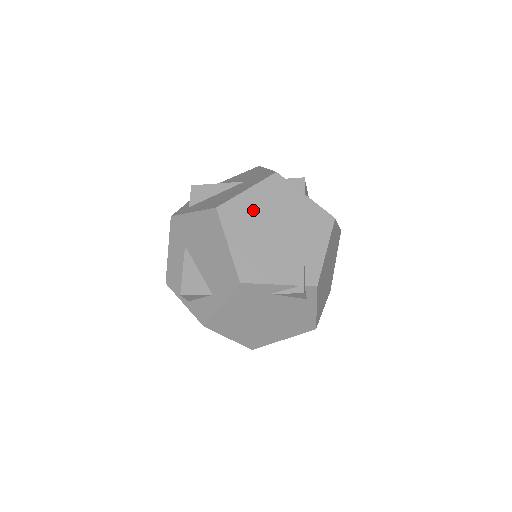
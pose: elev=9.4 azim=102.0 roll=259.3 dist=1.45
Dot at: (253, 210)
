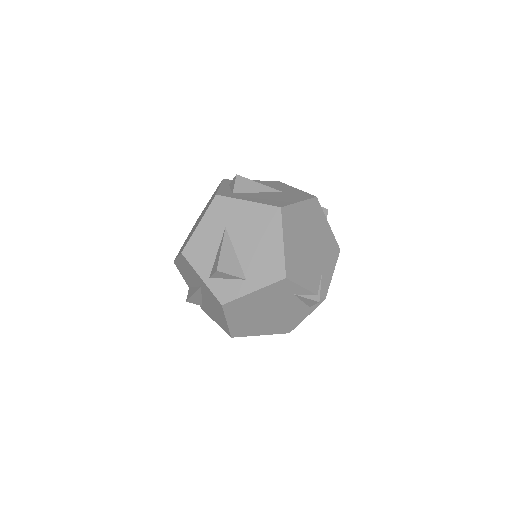
Dot at: (301, 221)
